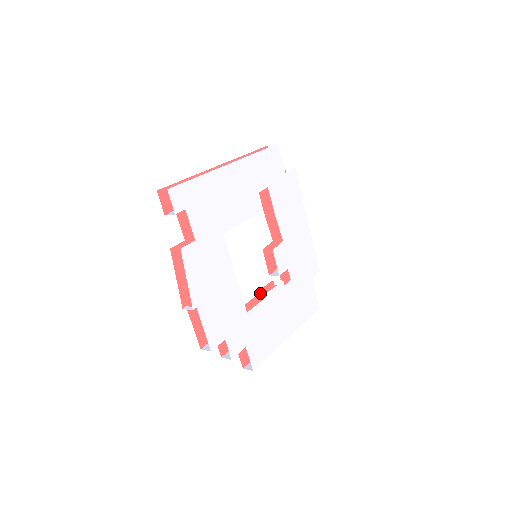
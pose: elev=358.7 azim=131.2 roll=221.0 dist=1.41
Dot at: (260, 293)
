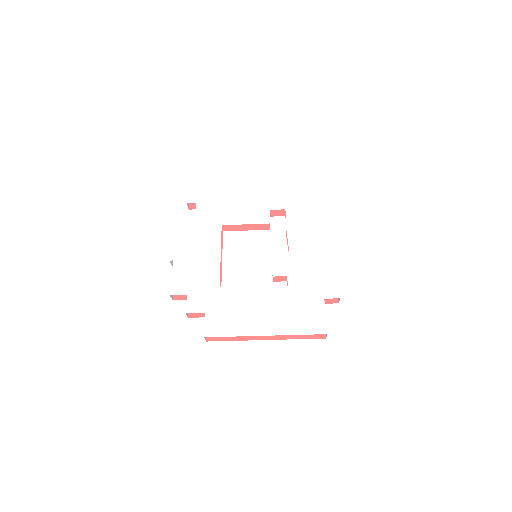
Dot at: occluded
